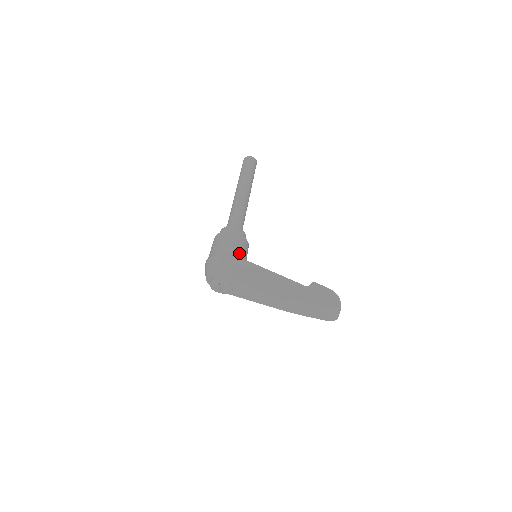
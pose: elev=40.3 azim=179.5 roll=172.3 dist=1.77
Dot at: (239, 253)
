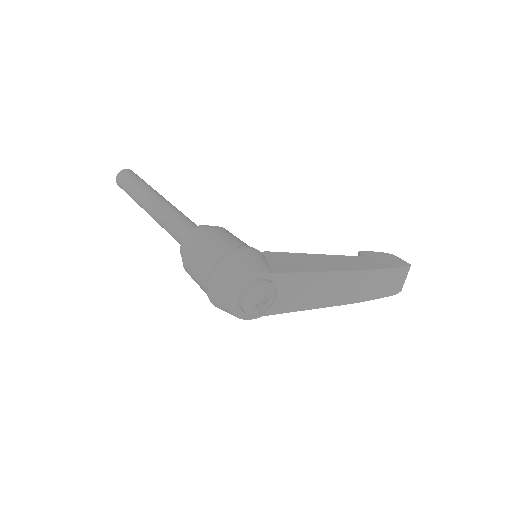
Dot at: occluded
